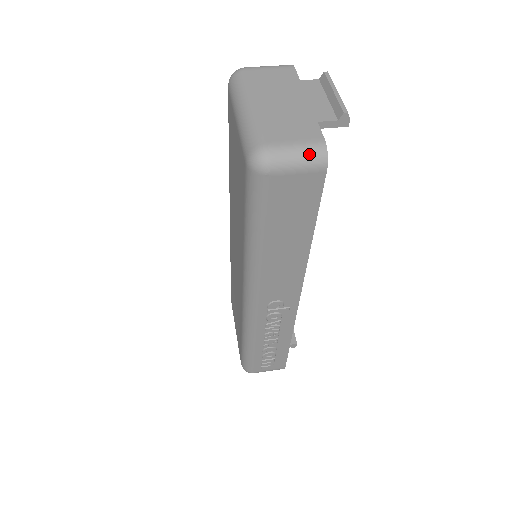
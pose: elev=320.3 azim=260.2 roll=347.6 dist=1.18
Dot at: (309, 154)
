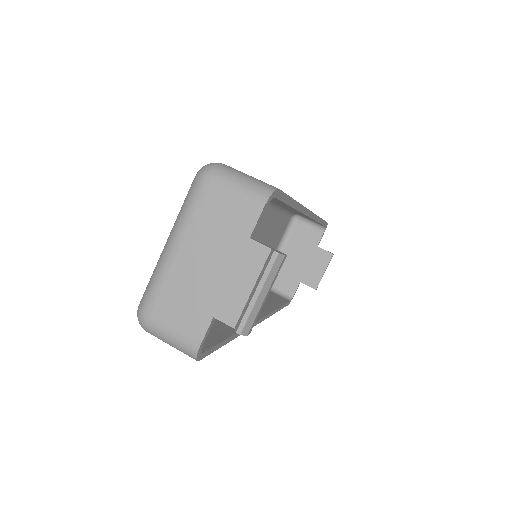
Dot at: (180, 347)
